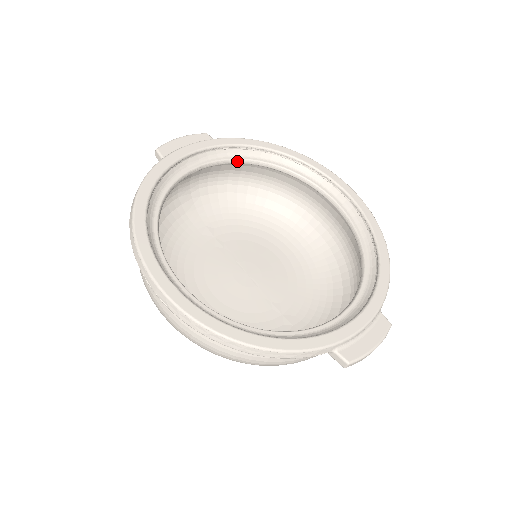
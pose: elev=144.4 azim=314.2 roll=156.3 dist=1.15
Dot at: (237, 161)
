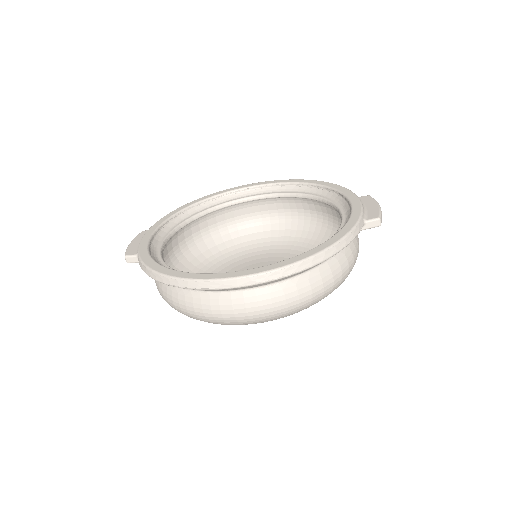
Dot at: (179, 227)
